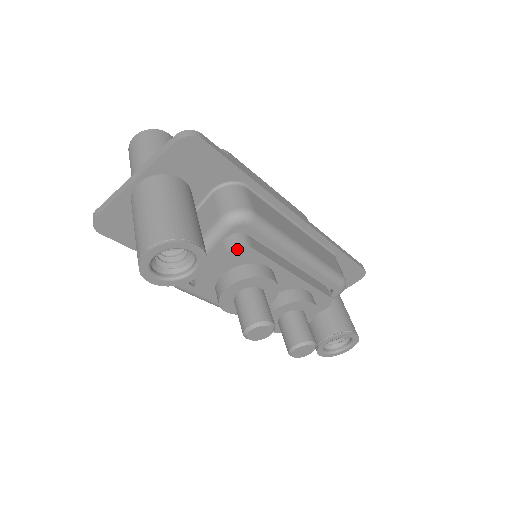
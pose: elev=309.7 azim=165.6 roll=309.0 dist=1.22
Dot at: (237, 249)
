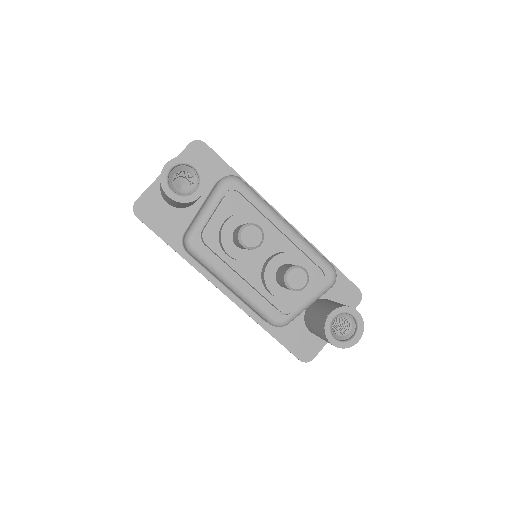
Dot at: (231, 196)
